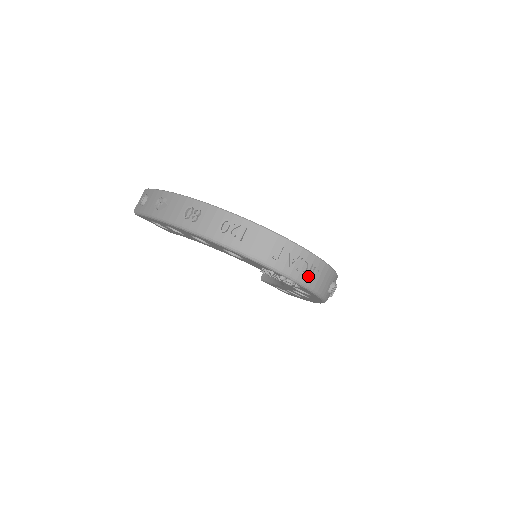
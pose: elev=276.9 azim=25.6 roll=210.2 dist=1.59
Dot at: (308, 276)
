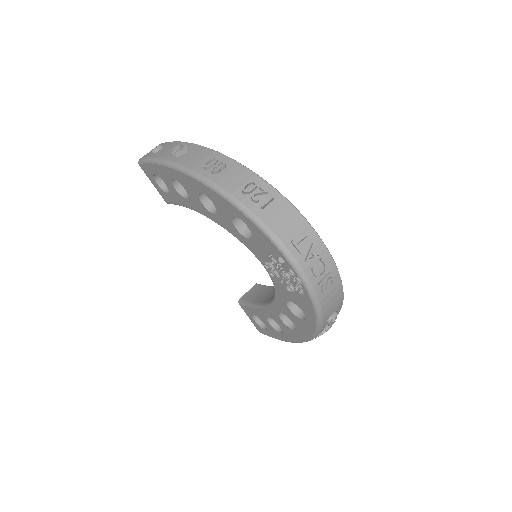
Dot at: (320, 283)
